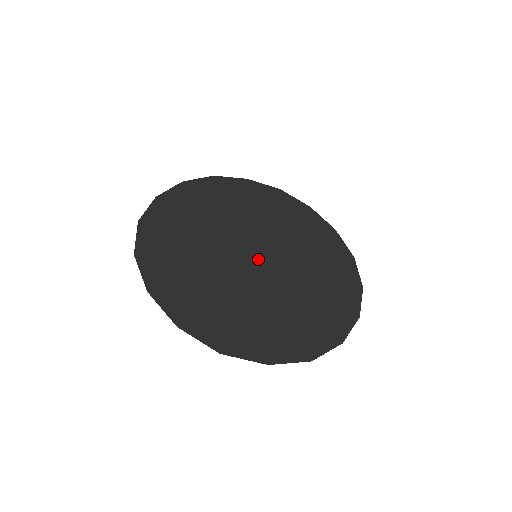
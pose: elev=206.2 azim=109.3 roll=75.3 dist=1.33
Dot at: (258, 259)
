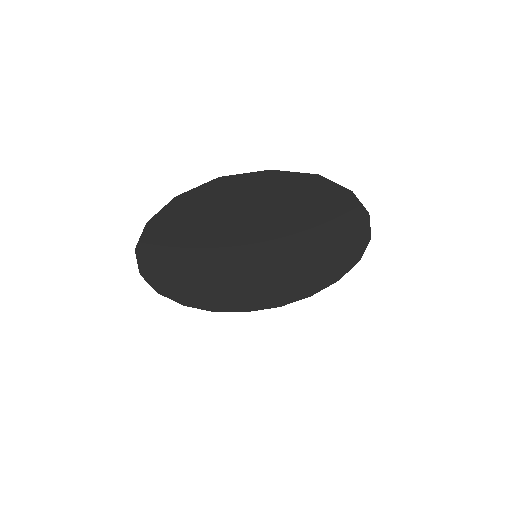
Dot at: (257, 258)
